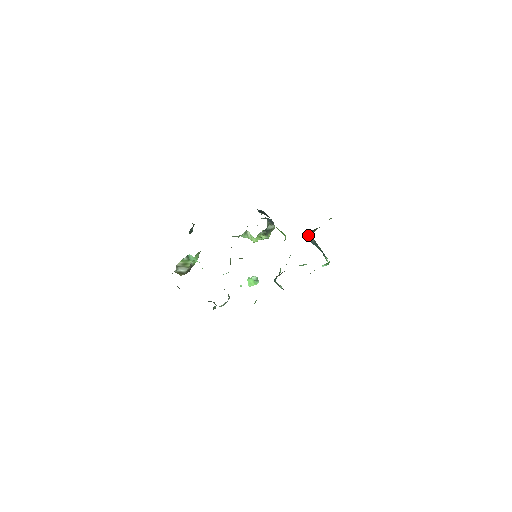
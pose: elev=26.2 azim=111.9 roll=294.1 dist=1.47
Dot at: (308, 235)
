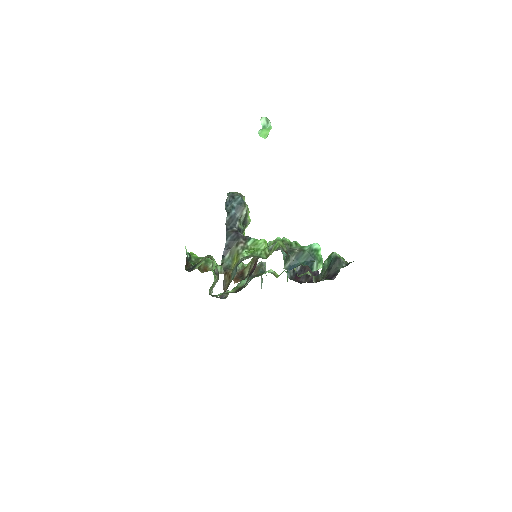
Dot at: (284, 264)
